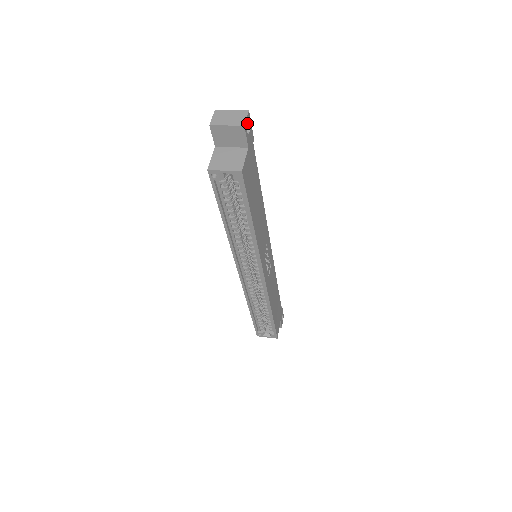
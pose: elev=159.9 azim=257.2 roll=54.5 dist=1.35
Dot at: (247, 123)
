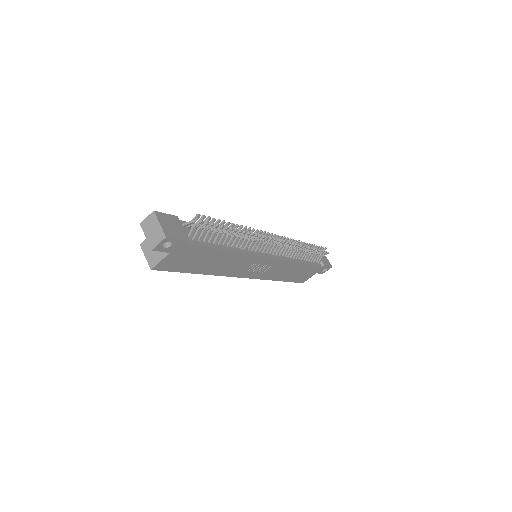
Dot at: (162, 244)
